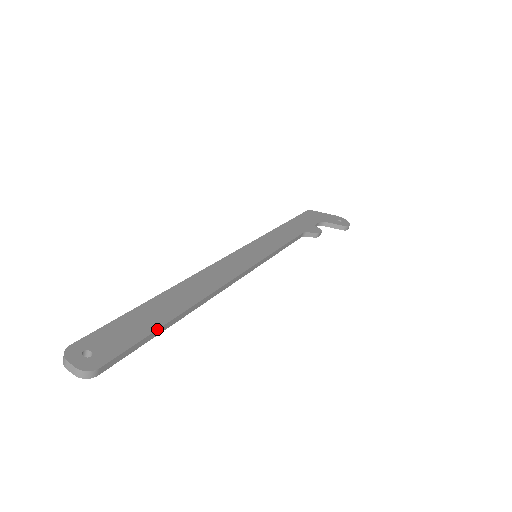
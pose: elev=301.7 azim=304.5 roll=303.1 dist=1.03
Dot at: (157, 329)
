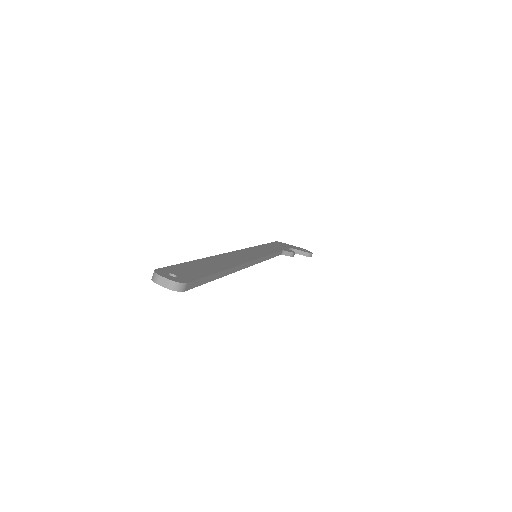
Dot at: (214, 273)
